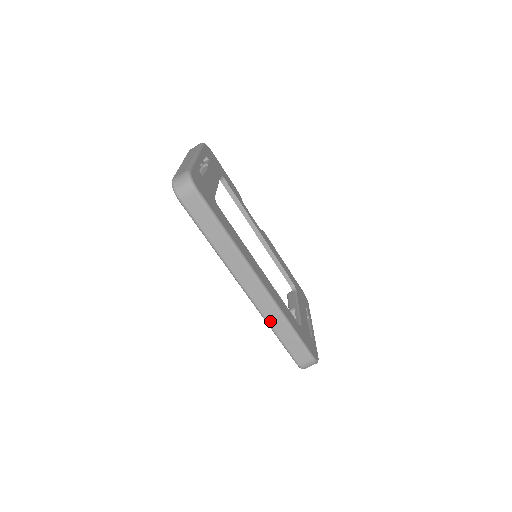
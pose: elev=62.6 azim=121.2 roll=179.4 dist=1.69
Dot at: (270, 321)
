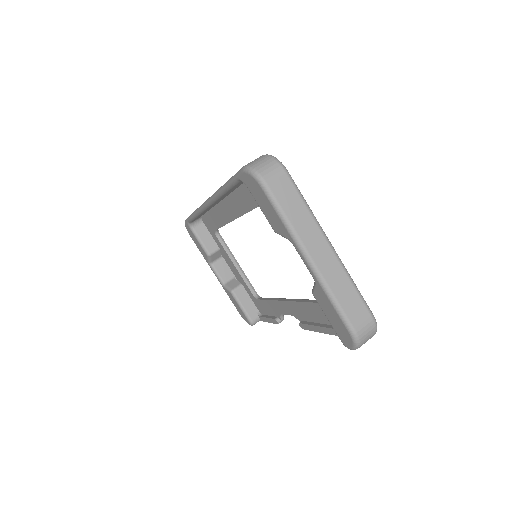
Dot at: occluded
